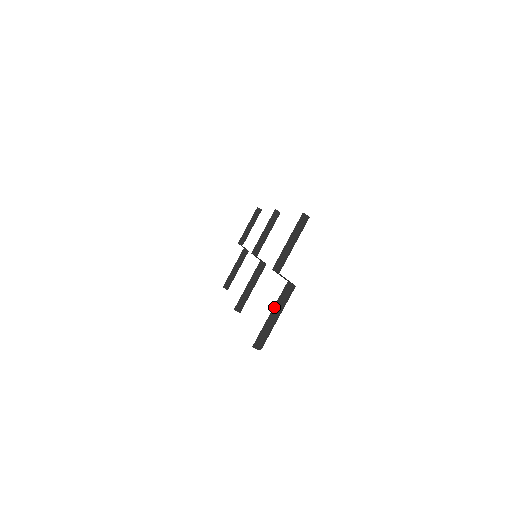
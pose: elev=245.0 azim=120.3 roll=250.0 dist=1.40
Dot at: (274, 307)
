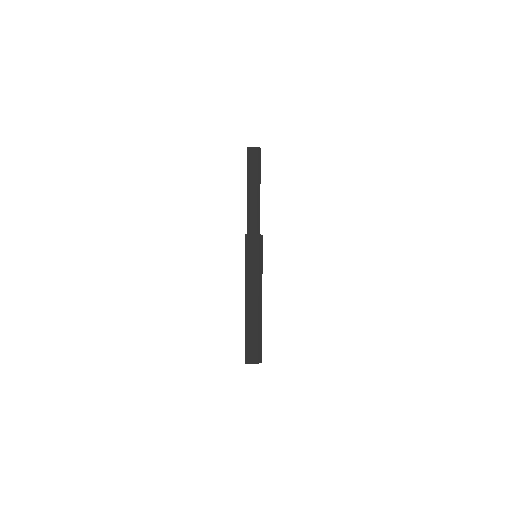
Dot at: (245, 284)
